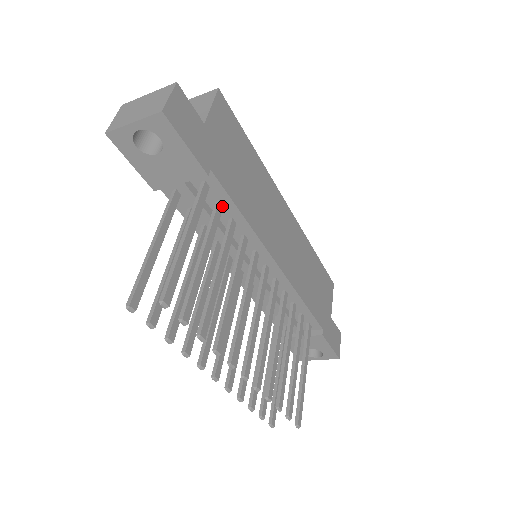
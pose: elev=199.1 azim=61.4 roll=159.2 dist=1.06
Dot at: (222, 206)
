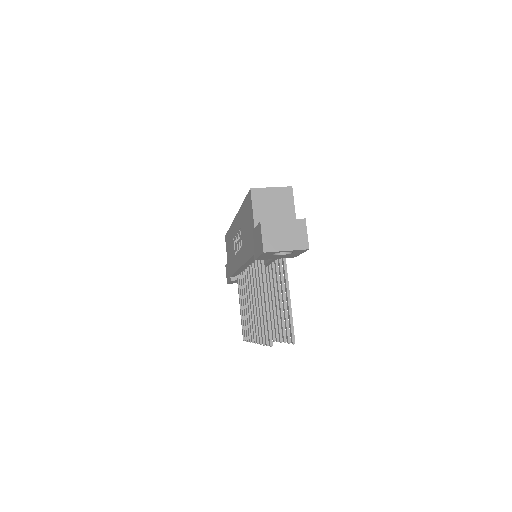
Dot at: occluded
